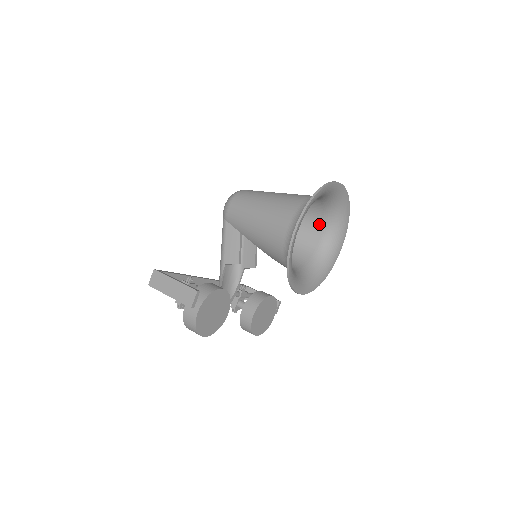
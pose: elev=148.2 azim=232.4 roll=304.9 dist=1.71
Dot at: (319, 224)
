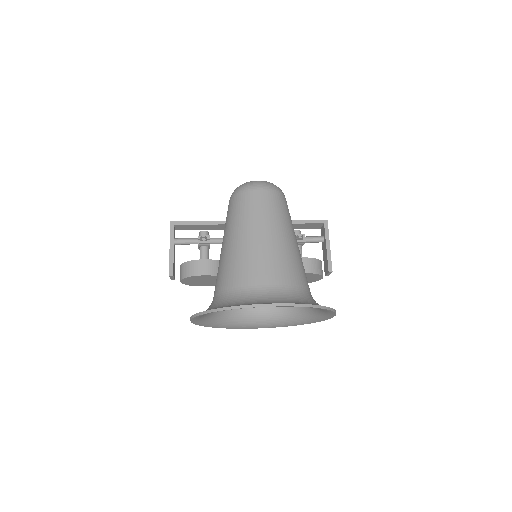
Dot at: occluded
